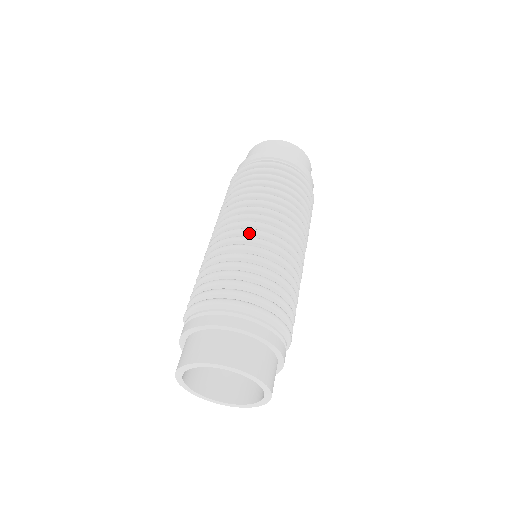
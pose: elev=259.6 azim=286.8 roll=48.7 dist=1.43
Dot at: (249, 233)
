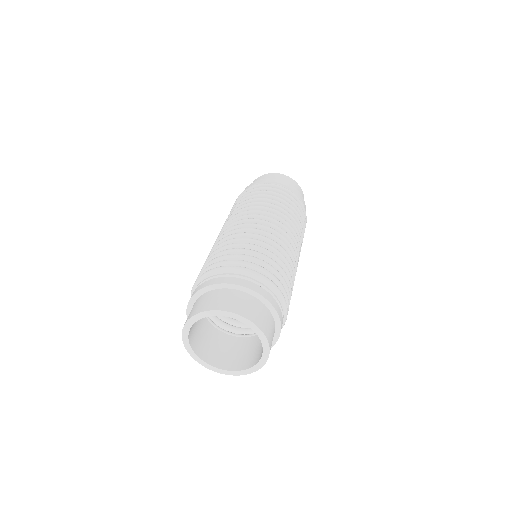
Dot at: (259, 227)
